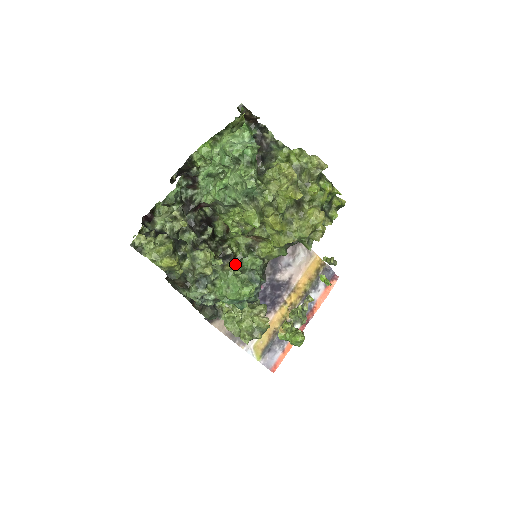
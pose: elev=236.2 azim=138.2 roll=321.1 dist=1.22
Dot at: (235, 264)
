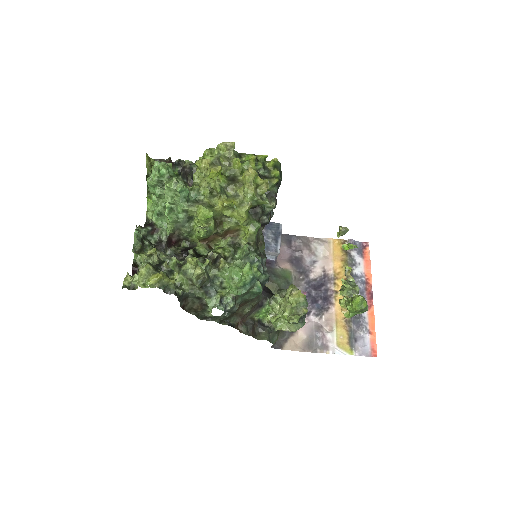
Dot at: occluded
